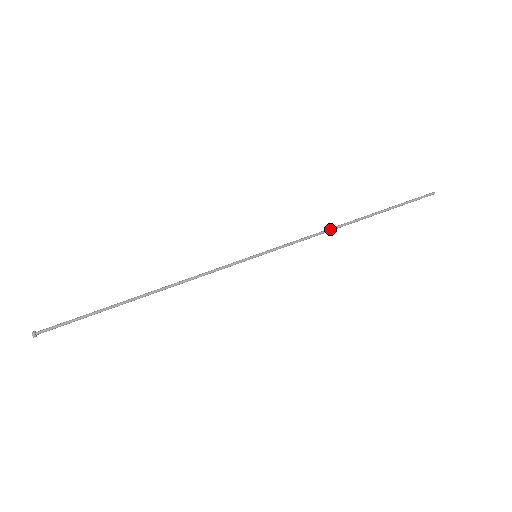
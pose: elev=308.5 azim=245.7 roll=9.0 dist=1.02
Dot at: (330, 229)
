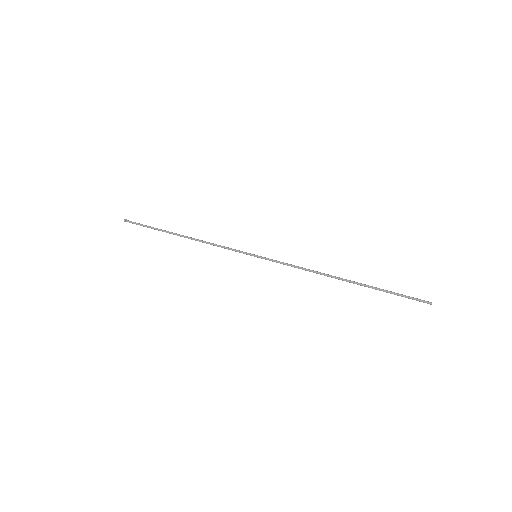
Dot at: (318, 272)
